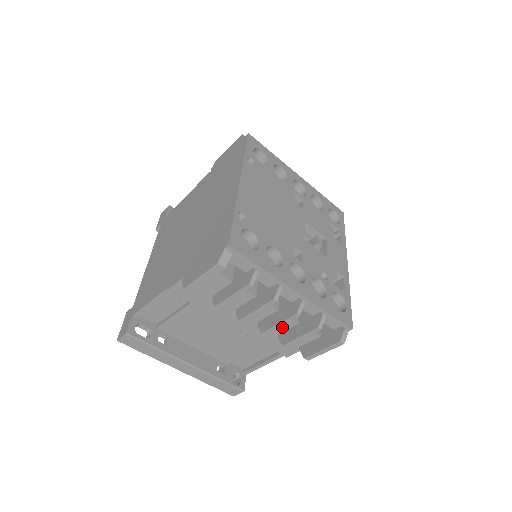
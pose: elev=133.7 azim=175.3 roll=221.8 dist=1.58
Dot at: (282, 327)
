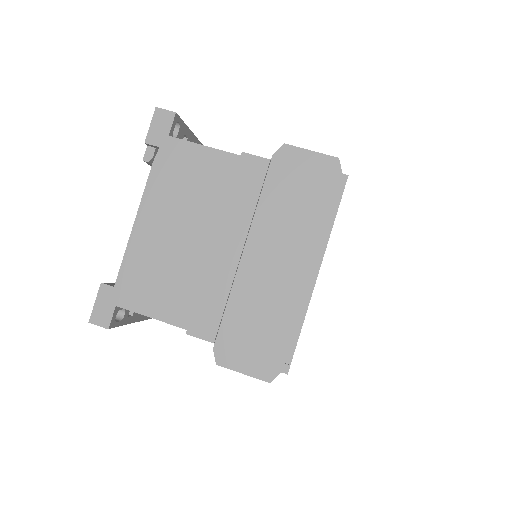
Dot at: occluded
